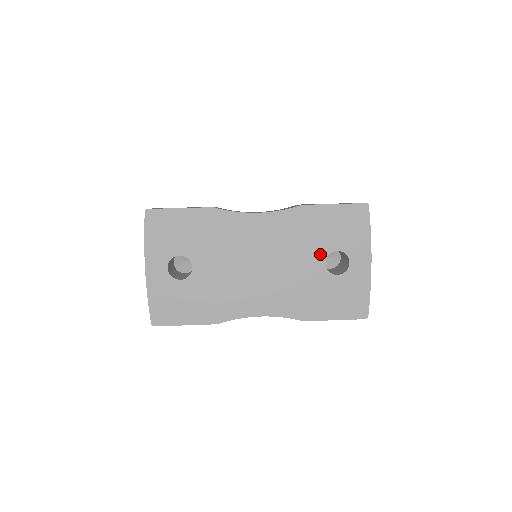
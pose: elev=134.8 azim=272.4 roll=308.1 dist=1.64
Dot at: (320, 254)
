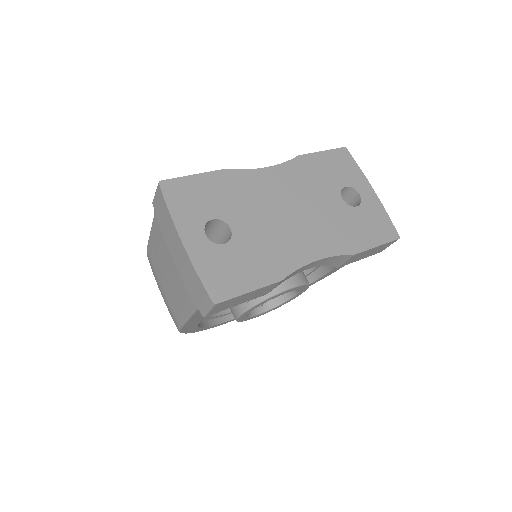
Dot at: (334, 192)
